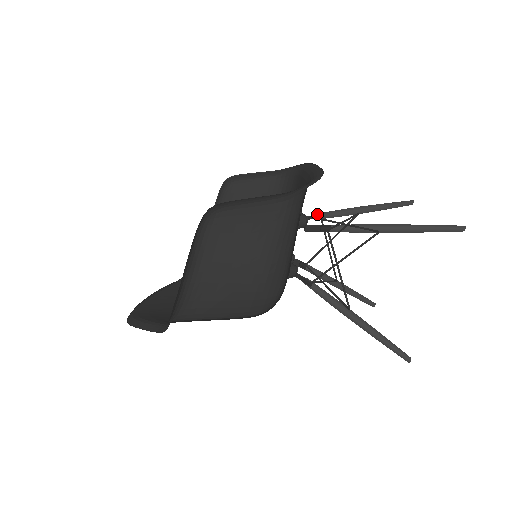
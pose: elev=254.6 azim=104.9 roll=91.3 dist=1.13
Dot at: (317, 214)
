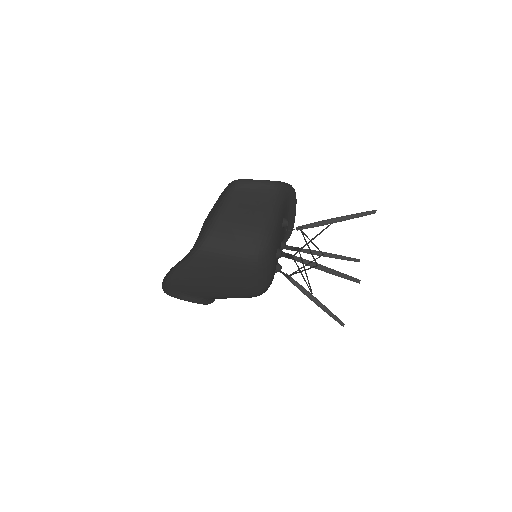
Dot at: (296, 247)
